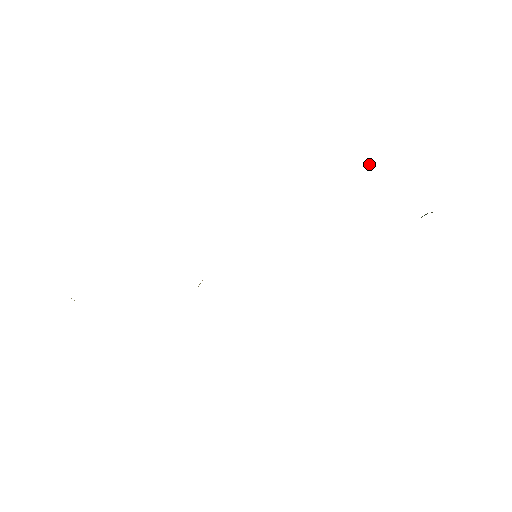
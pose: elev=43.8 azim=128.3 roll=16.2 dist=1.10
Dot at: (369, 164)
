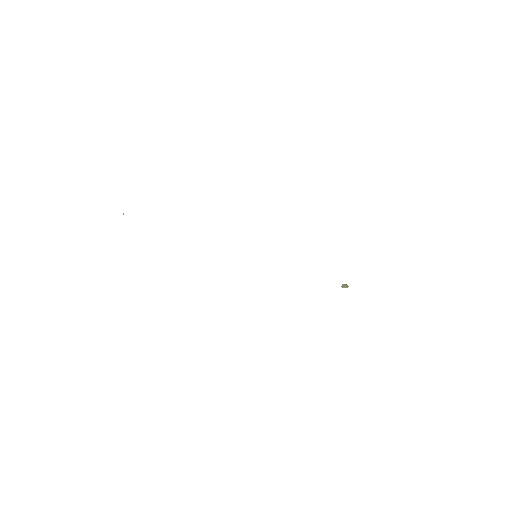
Dot at: (346, 285)
